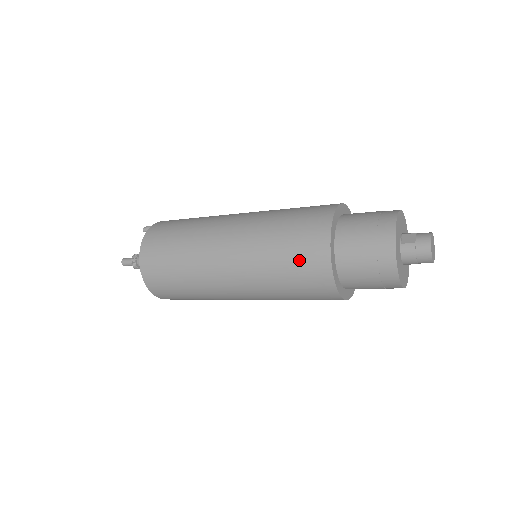
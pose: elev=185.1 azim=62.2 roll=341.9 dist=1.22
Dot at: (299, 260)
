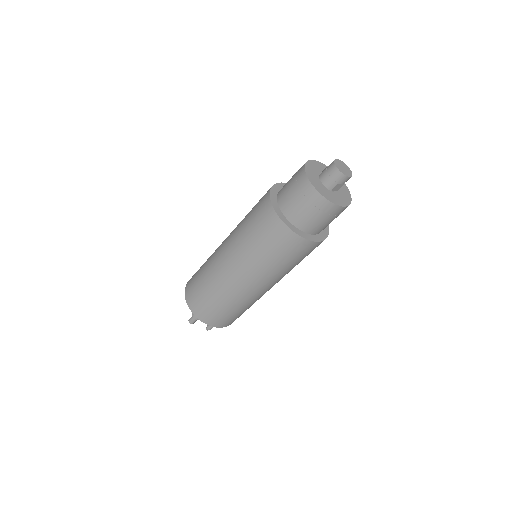
Dot at: (256, 208)
